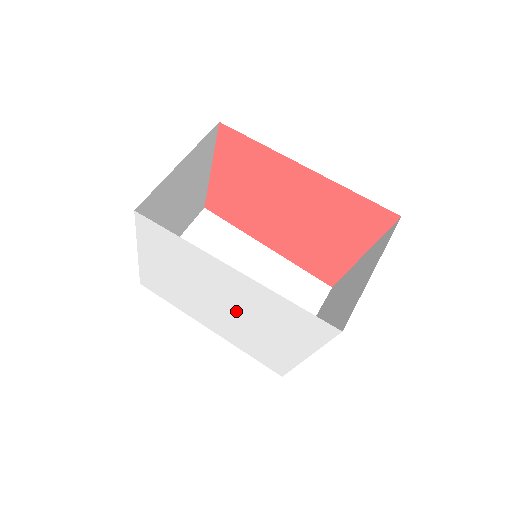
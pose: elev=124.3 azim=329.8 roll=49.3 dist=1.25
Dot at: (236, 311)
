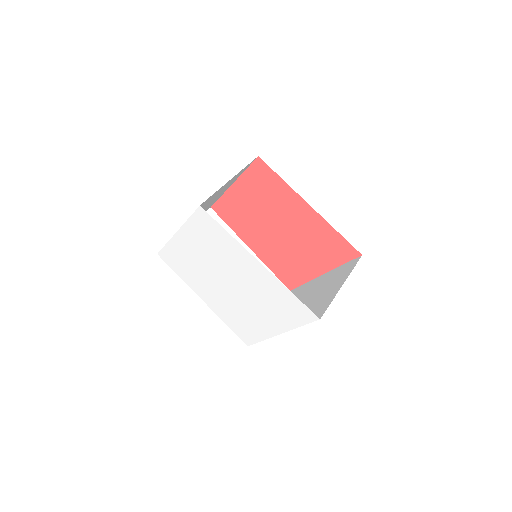
Dot at: (240, 291)
